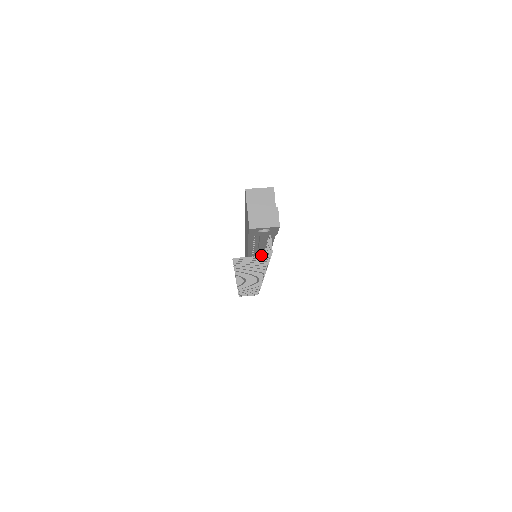
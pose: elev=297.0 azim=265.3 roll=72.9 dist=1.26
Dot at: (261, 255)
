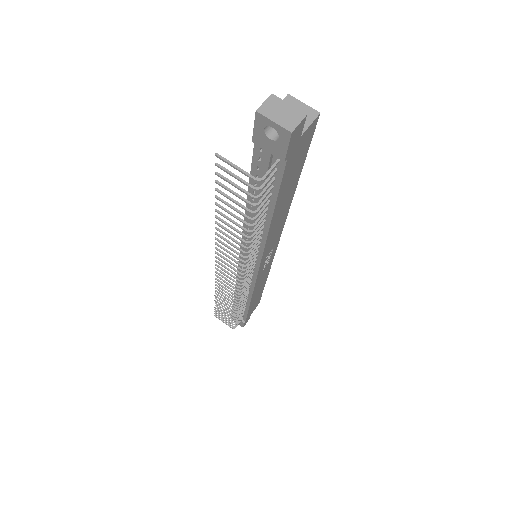
Dot at: occluded
